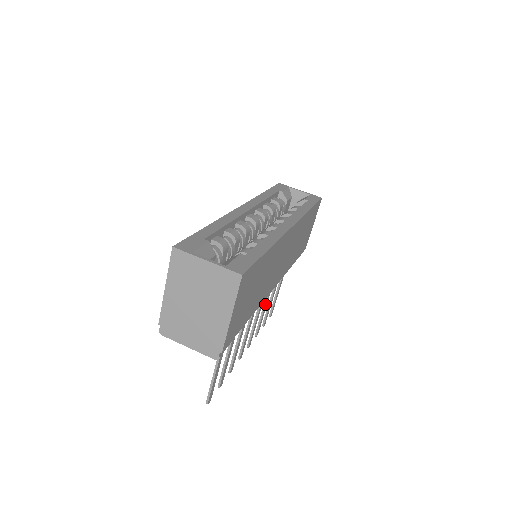
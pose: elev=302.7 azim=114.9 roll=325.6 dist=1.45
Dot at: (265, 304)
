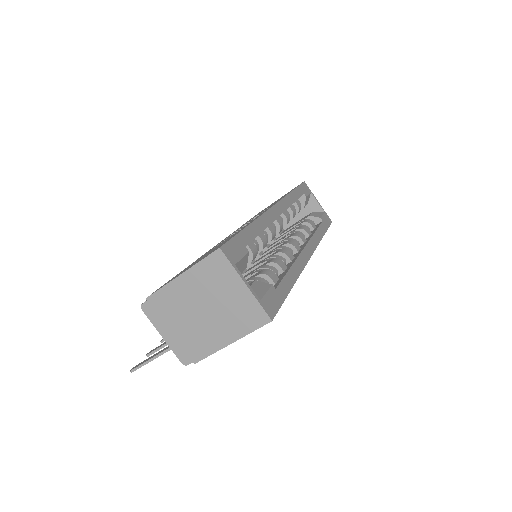
Dot at: occluded
